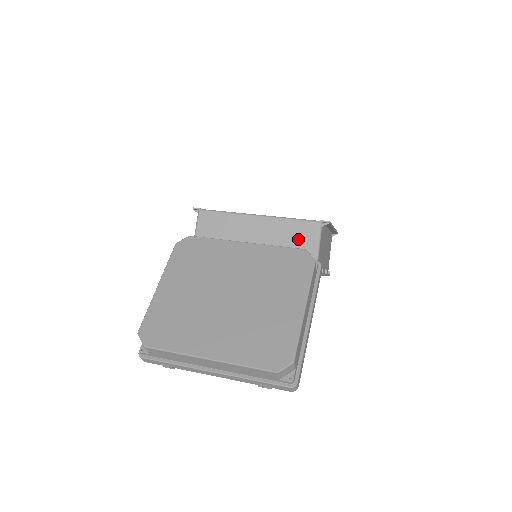
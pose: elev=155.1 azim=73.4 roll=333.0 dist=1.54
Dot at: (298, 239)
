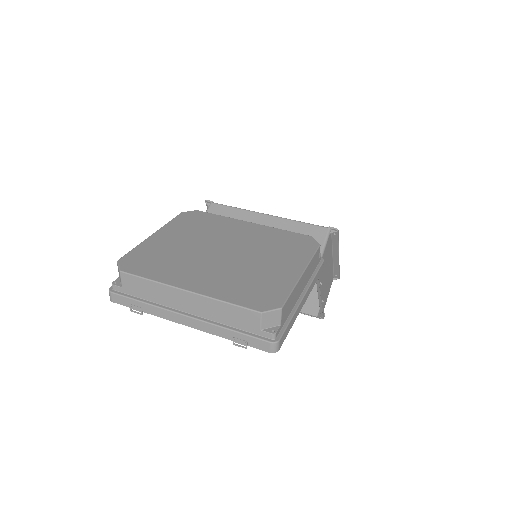
Dot at: occluded
